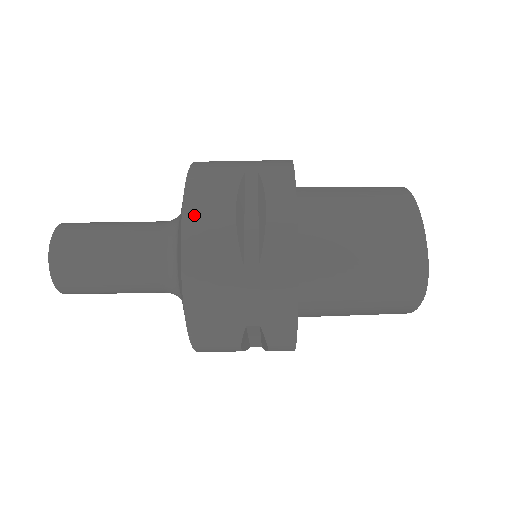
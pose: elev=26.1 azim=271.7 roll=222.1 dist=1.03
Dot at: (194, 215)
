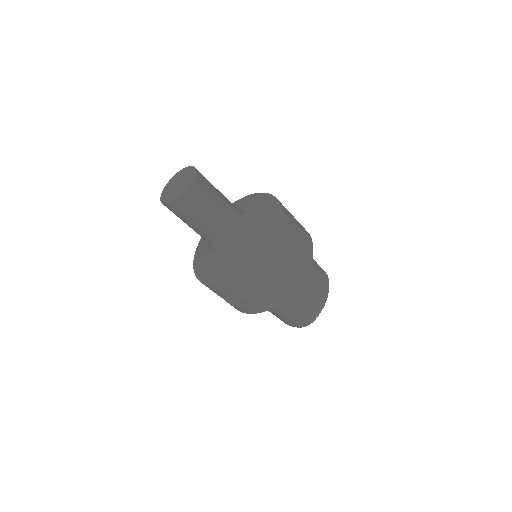
Dot at: (275, 250)
